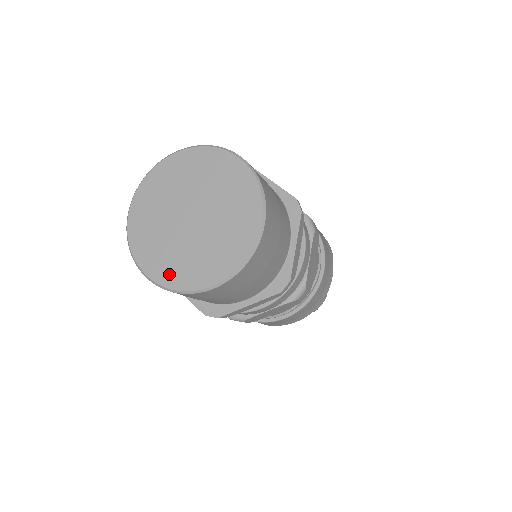
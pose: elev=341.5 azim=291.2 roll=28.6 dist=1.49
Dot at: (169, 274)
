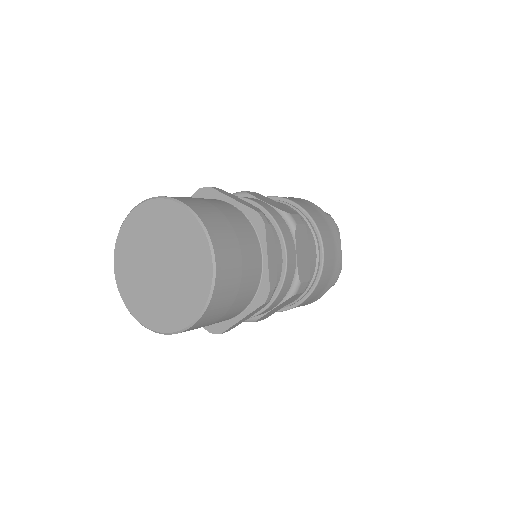
Dot at: (156, 320)
